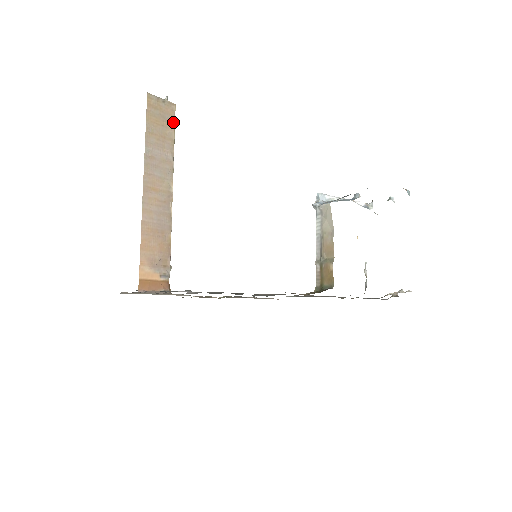
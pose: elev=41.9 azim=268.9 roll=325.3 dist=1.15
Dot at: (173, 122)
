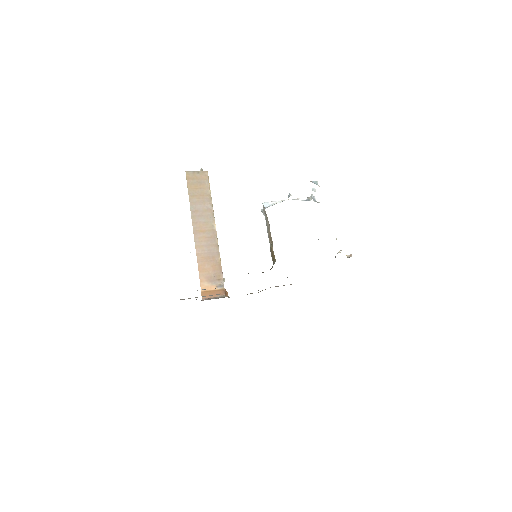
Dot at: (208, 183)
